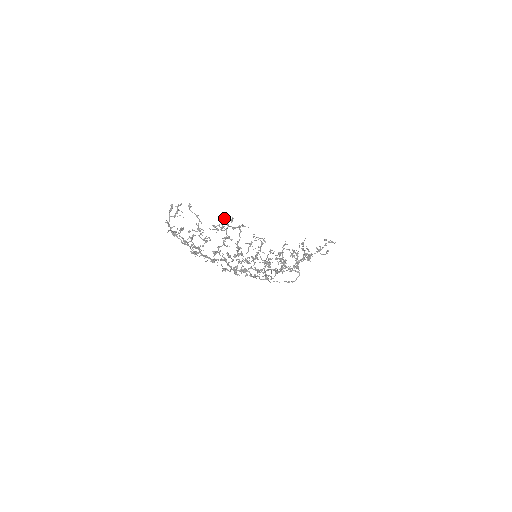
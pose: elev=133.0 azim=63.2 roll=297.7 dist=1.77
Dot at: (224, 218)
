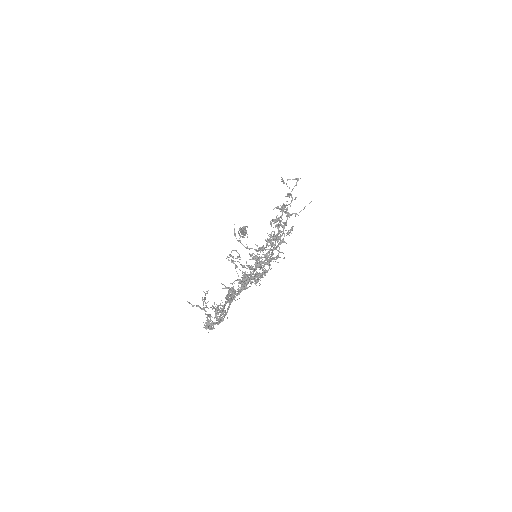
Dot at: occluded
